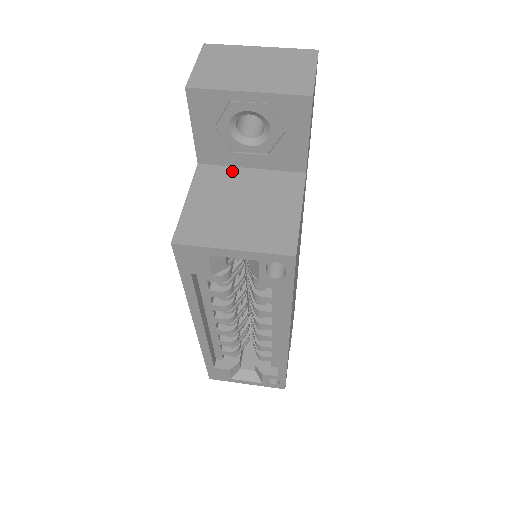
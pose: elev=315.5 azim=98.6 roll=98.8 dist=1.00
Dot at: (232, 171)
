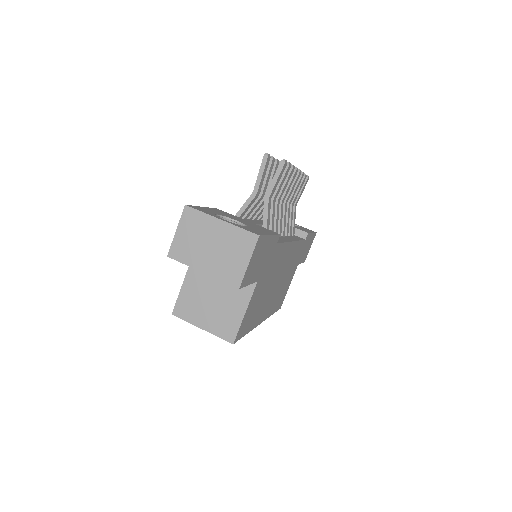
Dot at: occluded
